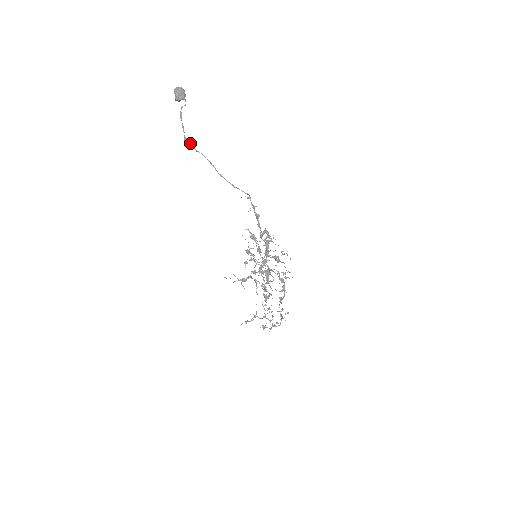
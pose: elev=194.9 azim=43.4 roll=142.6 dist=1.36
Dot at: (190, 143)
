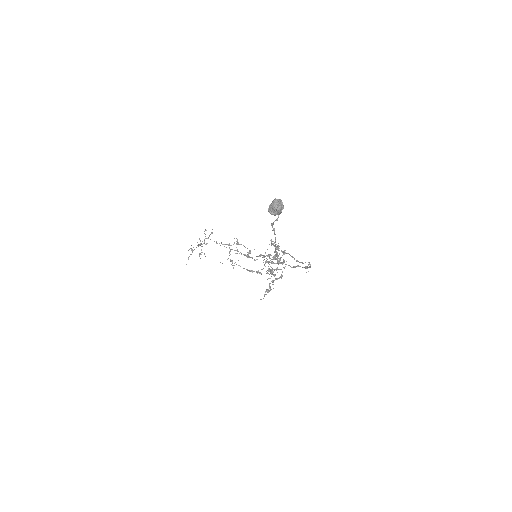
Dot at: occluded
